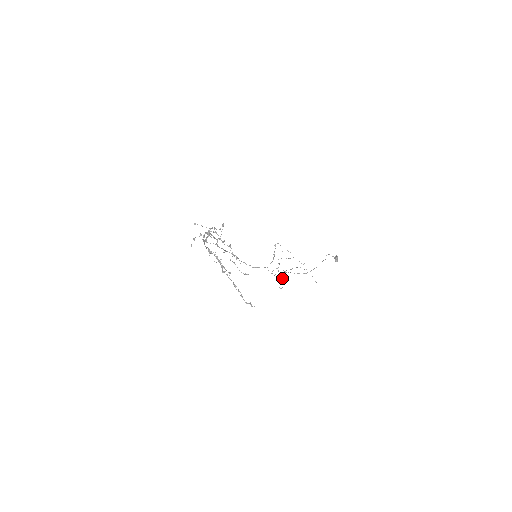
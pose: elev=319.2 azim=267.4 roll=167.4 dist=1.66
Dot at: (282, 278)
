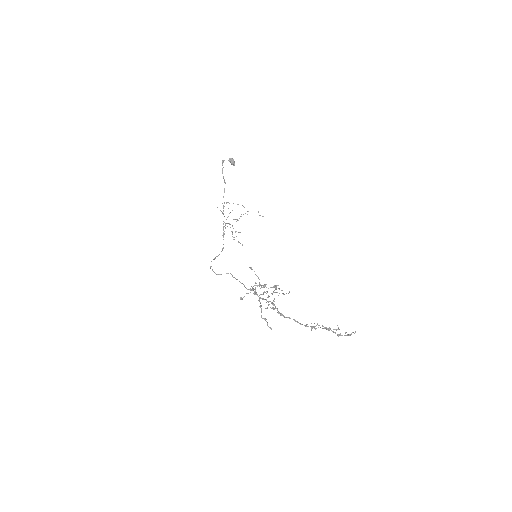
Dot at: occluded
